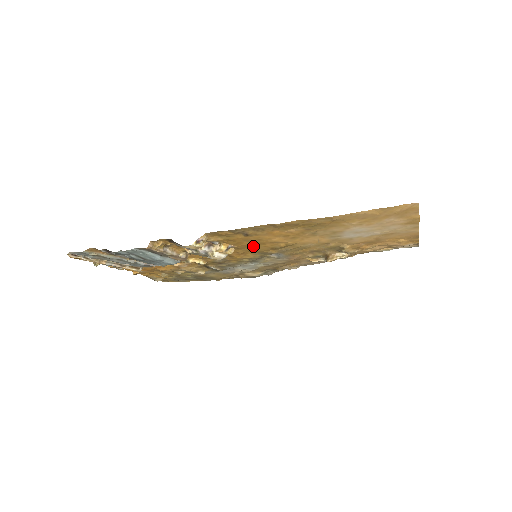
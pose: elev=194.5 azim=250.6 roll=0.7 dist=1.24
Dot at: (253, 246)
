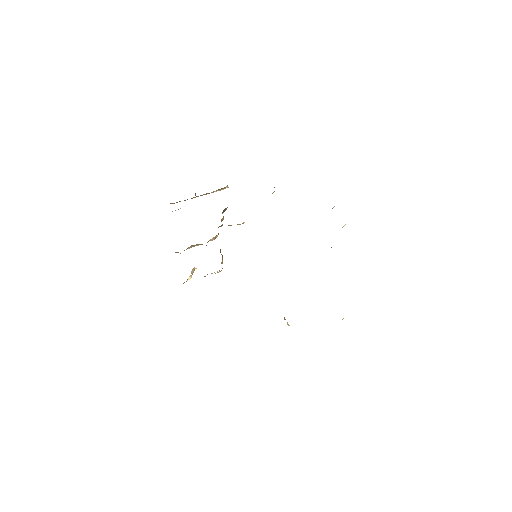
Dot at: occluded
